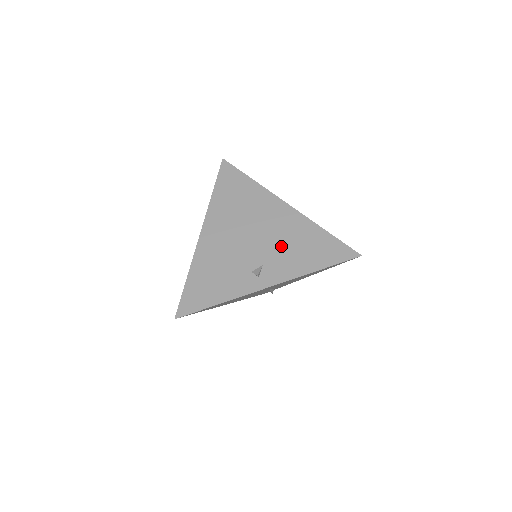
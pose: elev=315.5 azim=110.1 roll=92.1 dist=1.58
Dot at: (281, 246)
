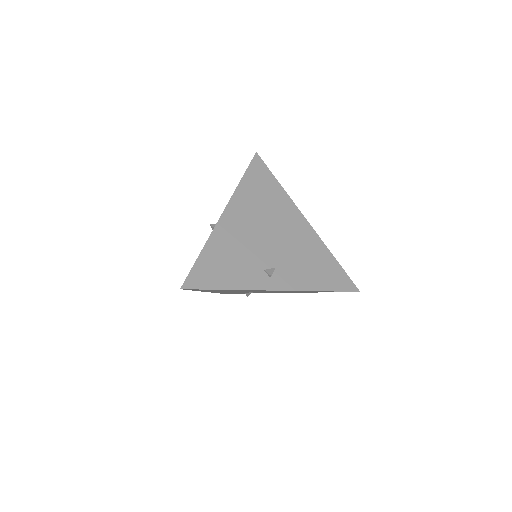
Dot at: (295, 256)
